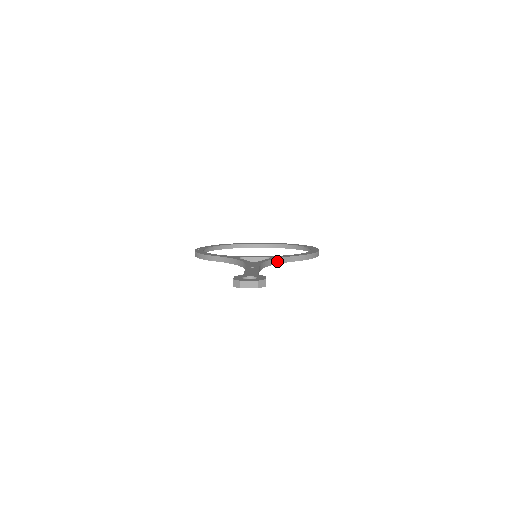
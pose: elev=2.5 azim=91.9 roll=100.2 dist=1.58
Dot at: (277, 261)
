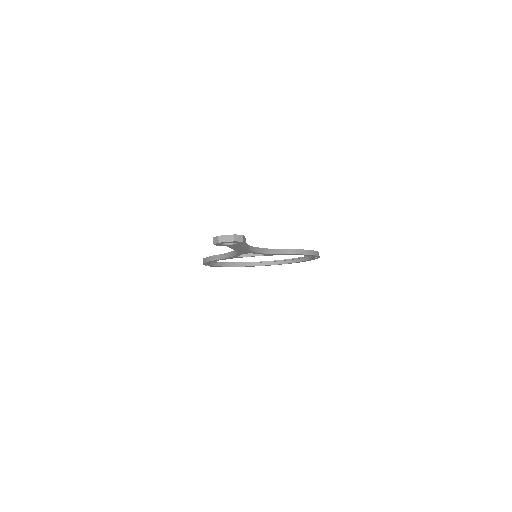
Dot at: (271, 251)
